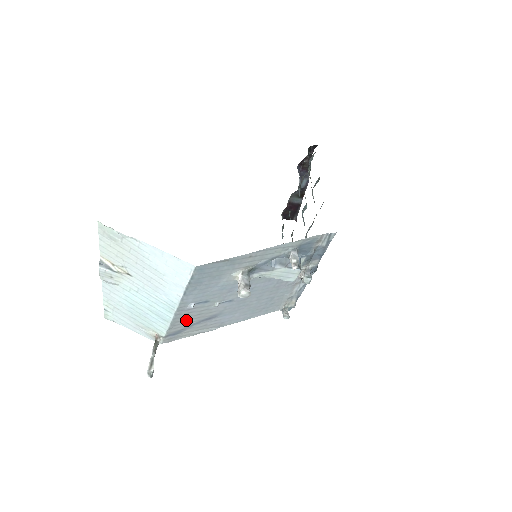
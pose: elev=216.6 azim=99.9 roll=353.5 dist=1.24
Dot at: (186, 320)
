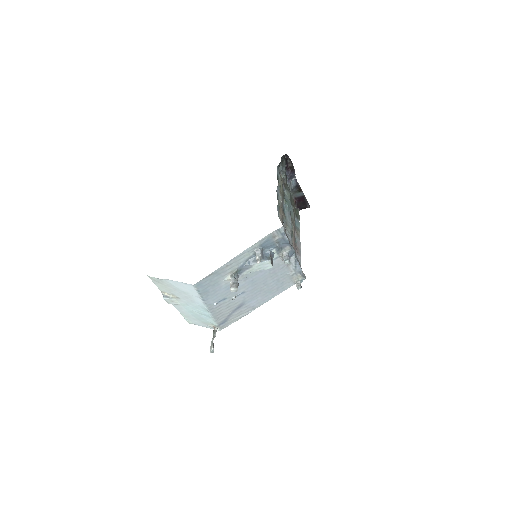
Dot at: (222, 313)
